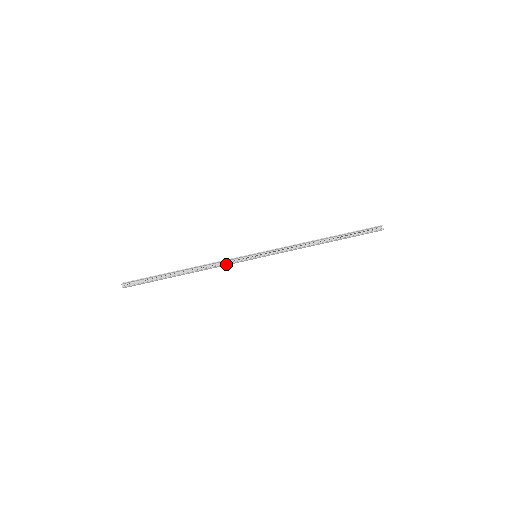
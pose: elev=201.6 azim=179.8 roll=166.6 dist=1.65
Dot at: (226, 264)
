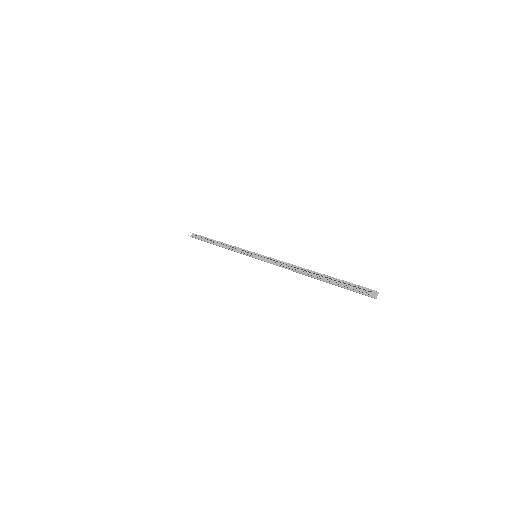
Dot at: (236, 251)
